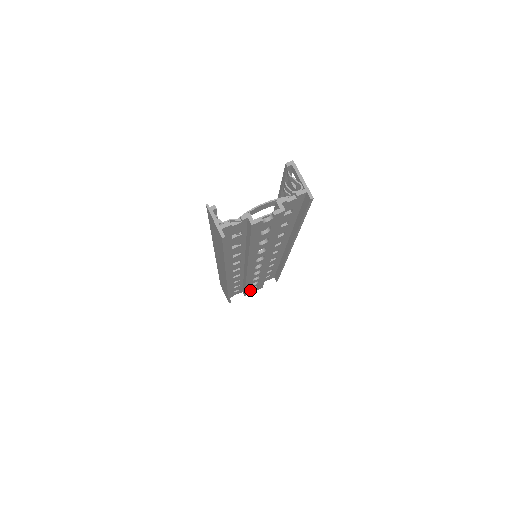
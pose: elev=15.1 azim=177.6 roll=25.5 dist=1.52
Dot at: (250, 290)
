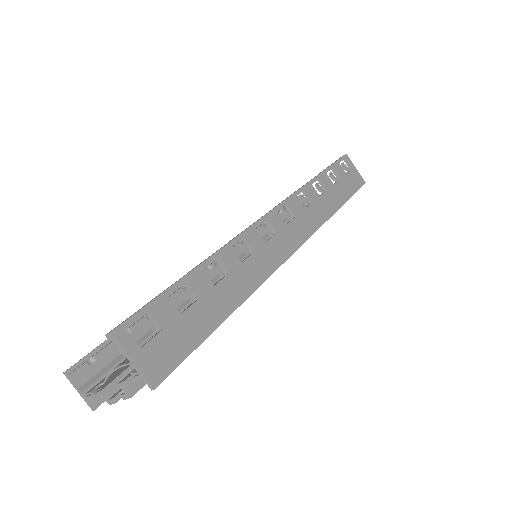
Dot at: occluded
